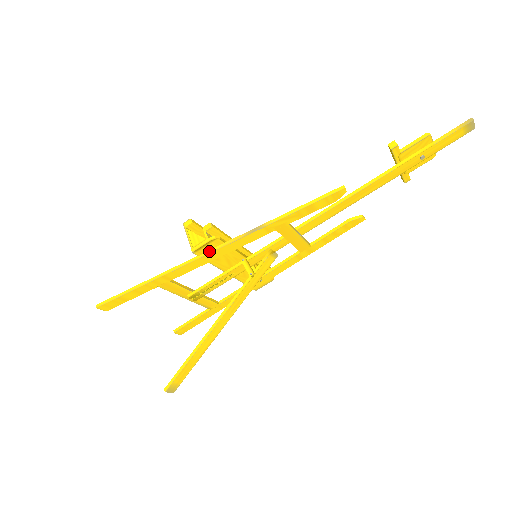
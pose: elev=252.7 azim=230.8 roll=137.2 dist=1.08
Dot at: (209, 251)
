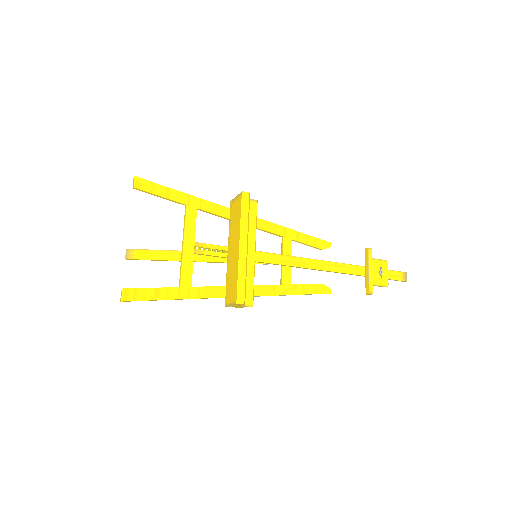
Dot at: occluded
